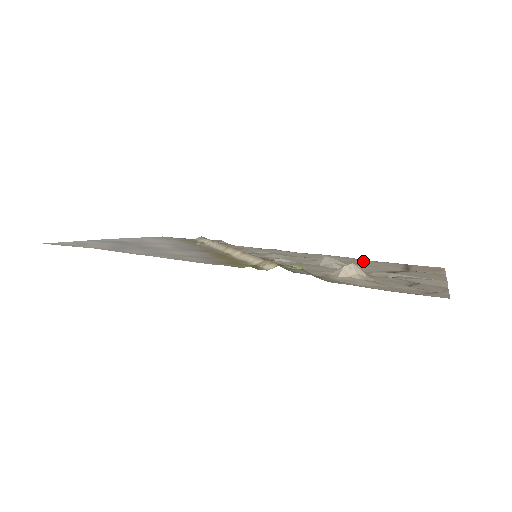
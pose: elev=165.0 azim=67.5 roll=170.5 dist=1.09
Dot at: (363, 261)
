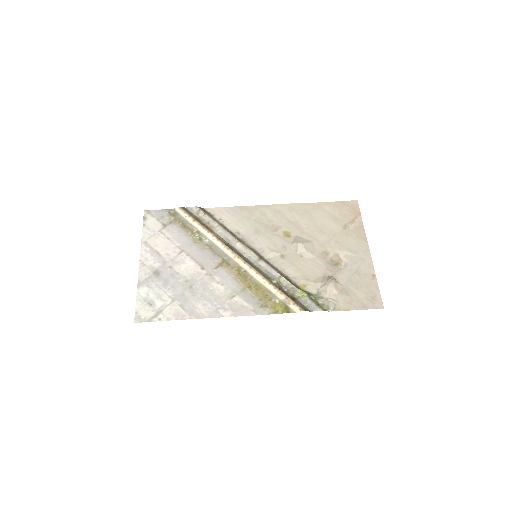
Dot at: (310, 213)
